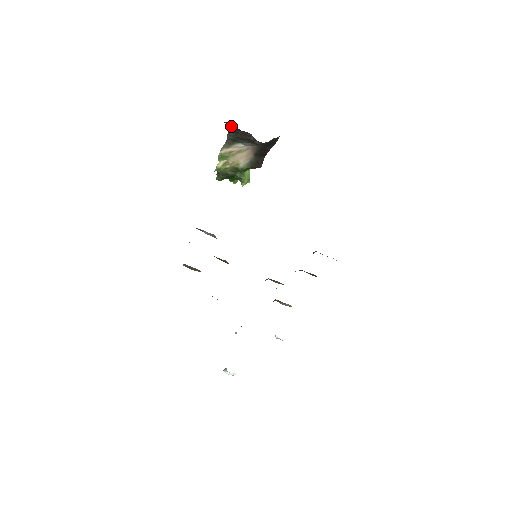
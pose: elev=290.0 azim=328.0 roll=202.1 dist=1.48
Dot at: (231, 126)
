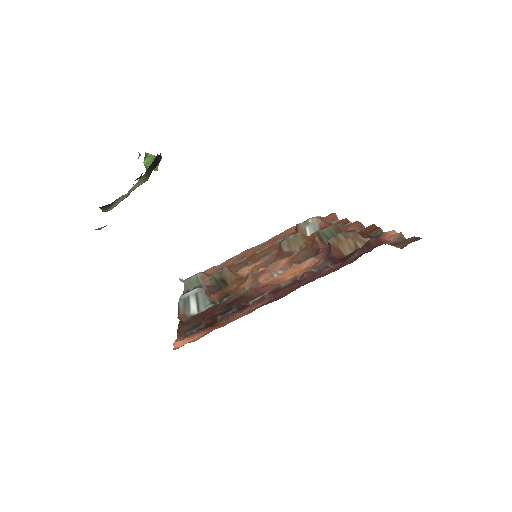
Dot at: occluded
